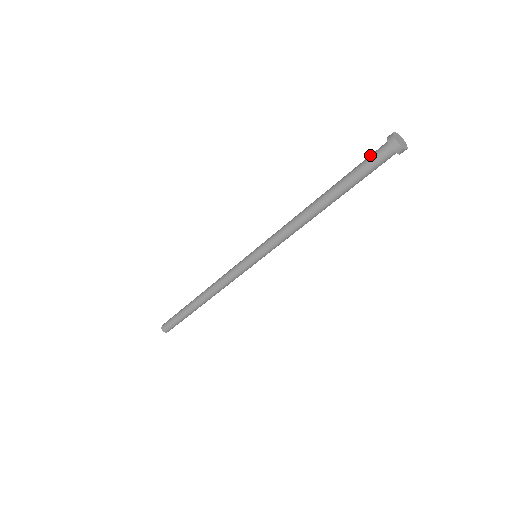
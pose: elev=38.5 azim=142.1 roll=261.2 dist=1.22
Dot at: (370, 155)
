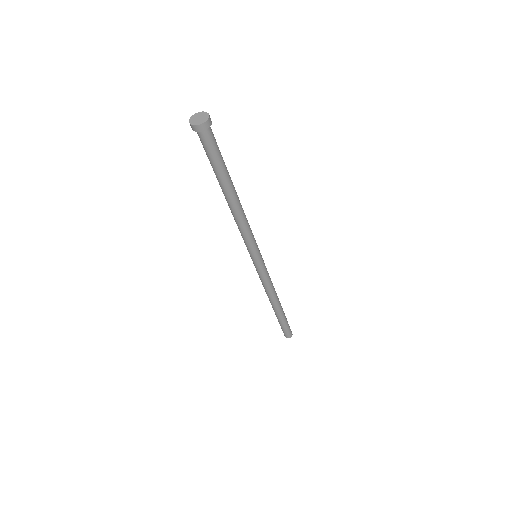
Dot at: occluded
